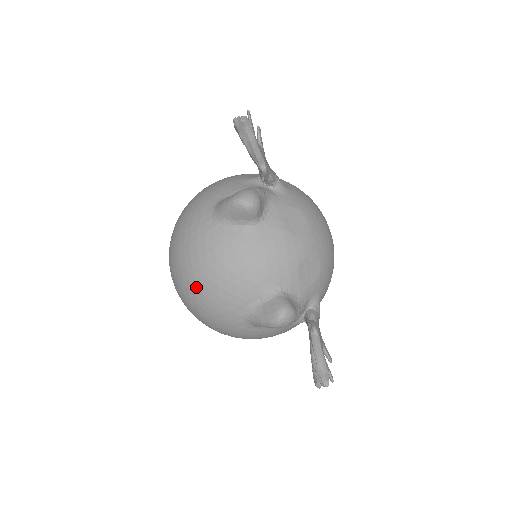
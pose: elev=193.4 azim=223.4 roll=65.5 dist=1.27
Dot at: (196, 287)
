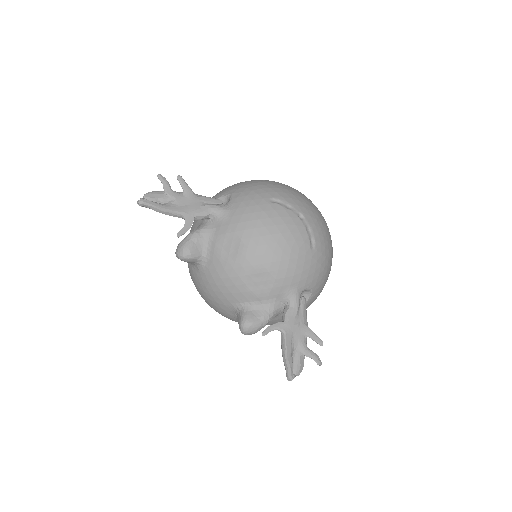
Dot at: occluded
